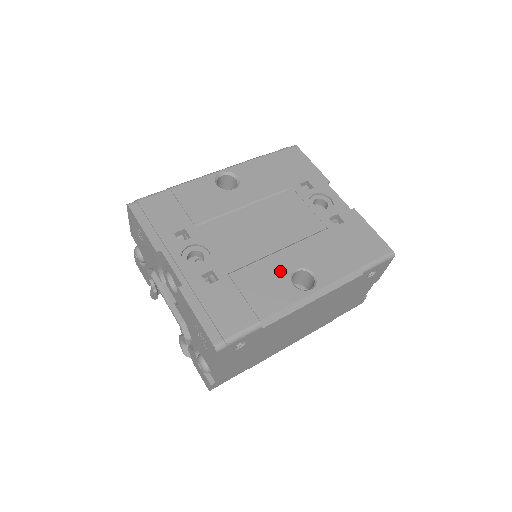
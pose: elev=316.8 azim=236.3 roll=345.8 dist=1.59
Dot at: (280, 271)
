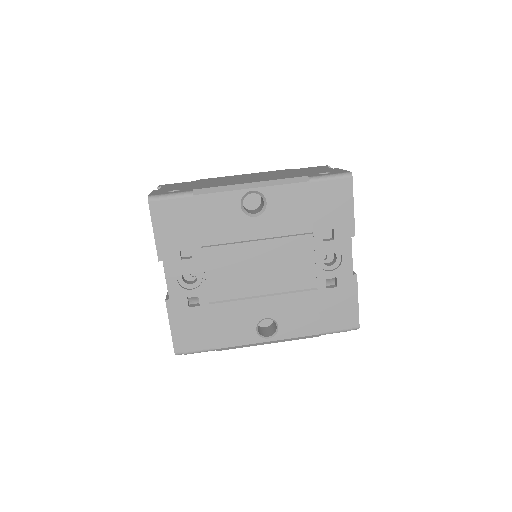
Dot at: (252, 315)
